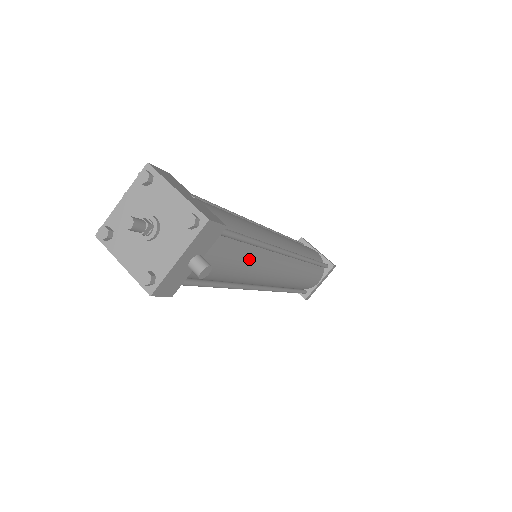
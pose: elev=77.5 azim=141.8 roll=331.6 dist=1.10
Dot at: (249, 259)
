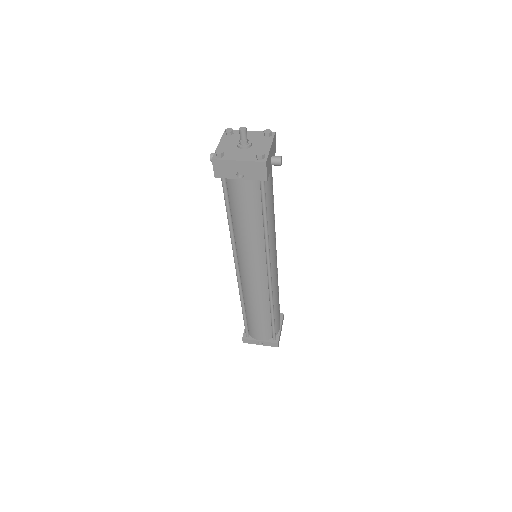
Dot at: occluded
